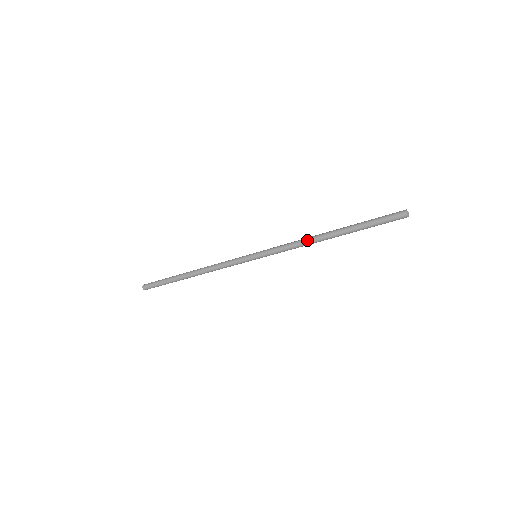
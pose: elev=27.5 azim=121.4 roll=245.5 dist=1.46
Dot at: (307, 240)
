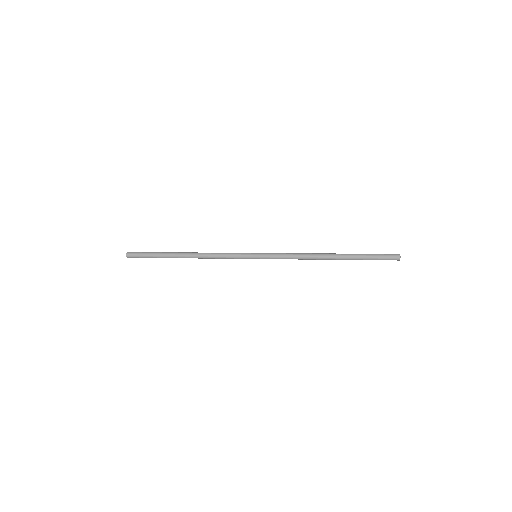
Dot at: (309, 254)
